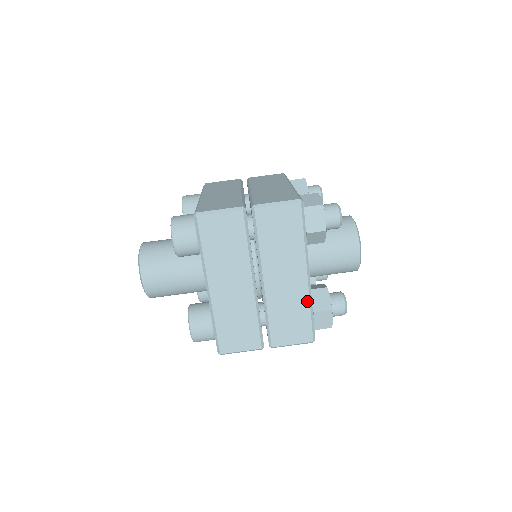
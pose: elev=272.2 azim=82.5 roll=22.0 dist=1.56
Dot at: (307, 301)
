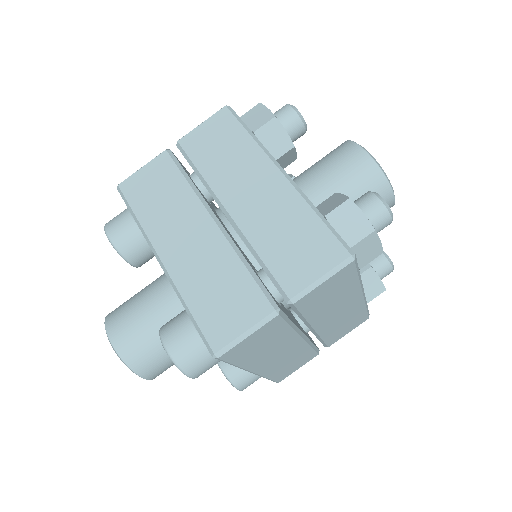
Dot at: (363, 306)
